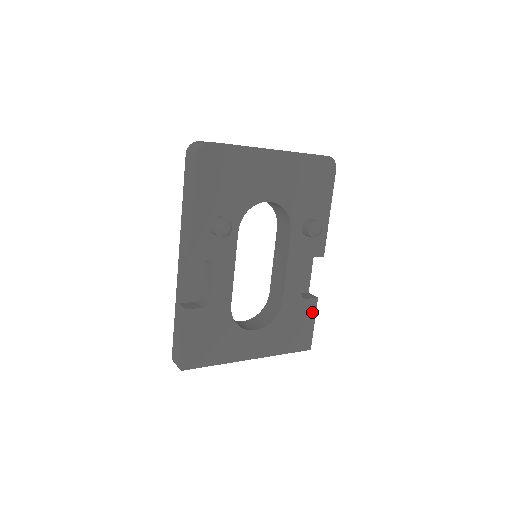
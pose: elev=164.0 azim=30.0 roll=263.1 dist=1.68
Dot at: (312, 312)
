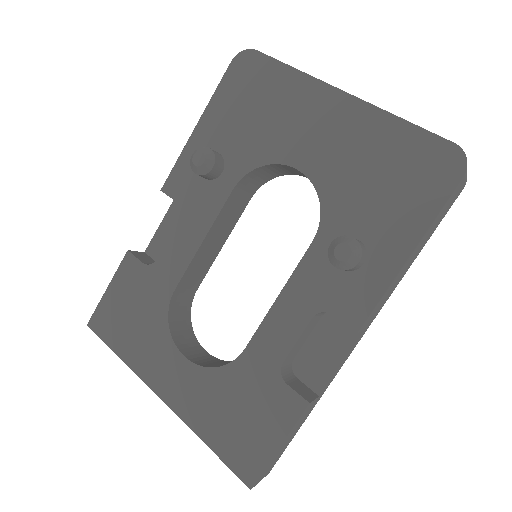
Dot at: (286, 420)
